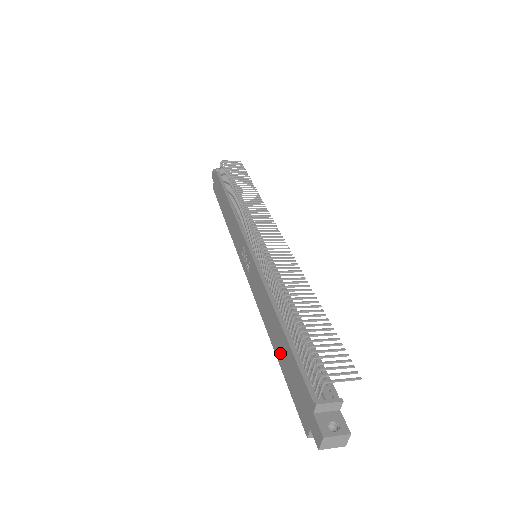
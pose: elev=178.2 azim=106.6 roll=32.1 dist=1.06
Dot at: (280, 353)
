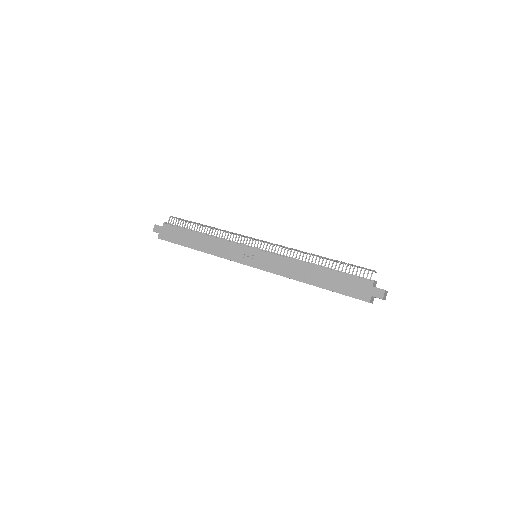
Dot at: (325, 282)
